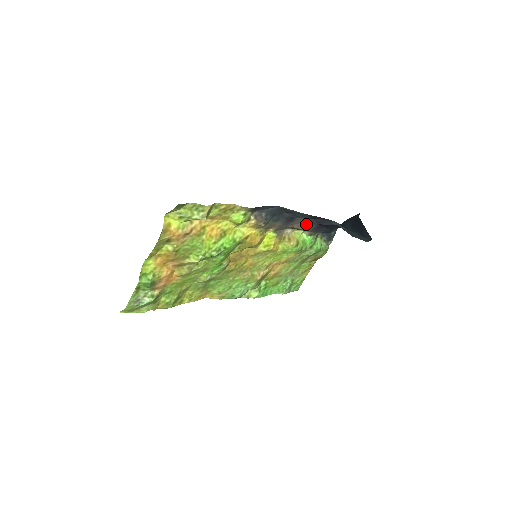
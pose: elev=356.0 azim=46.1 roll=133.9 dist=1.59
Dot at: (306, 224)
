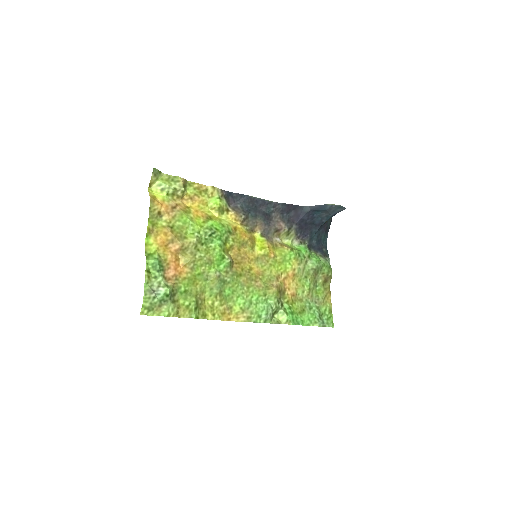
Dot at: (285, 222)
